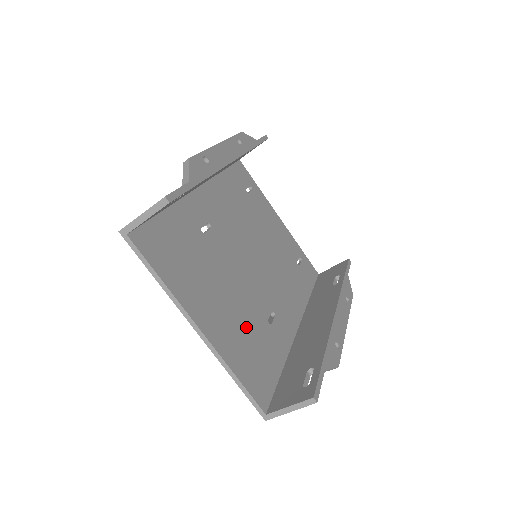
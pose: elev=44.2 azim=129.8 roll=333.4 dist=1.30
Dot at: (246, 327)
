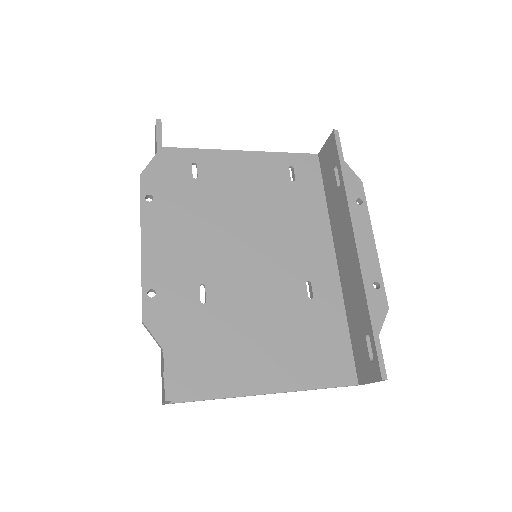
Dot at: (297, 335)
